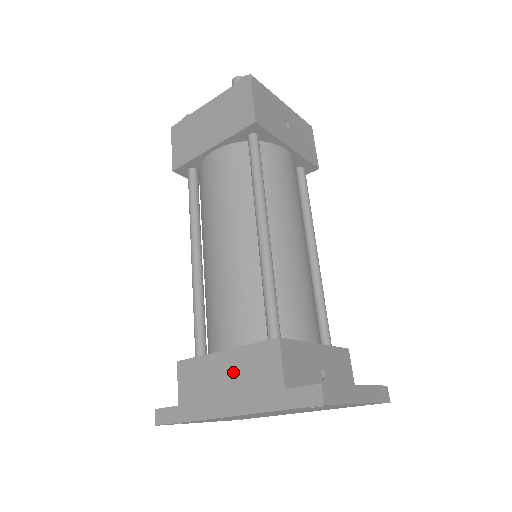
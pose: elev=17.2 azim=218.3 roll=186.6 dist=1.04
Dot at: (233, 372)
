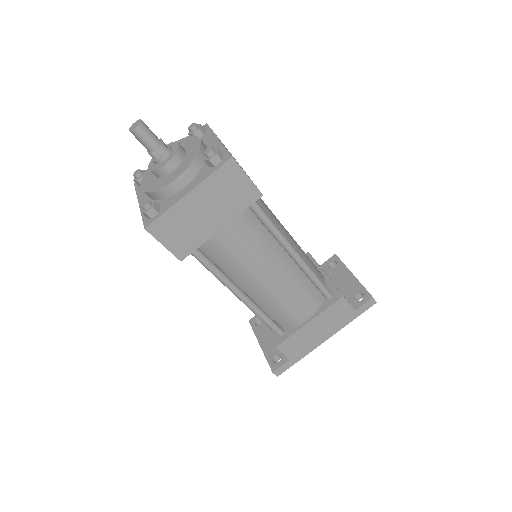
Dot at: (321, 325)
